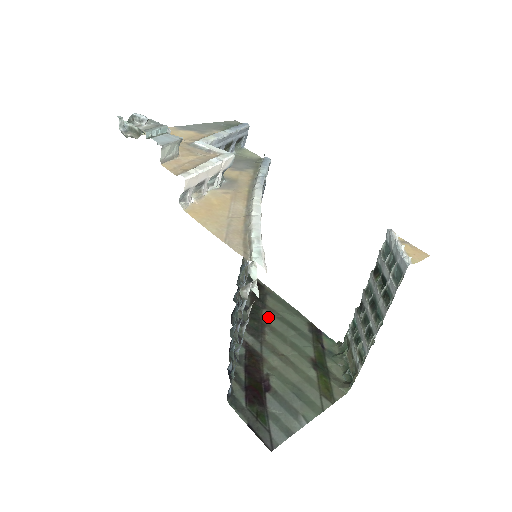
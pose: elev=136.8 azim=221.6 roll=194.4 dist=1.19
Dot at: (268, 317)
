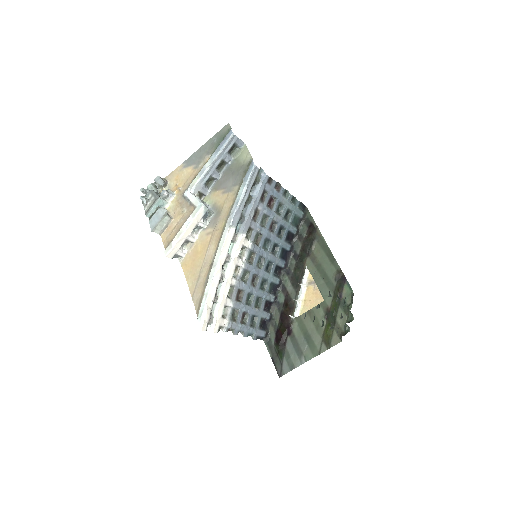
Dot at: (309, 265)
